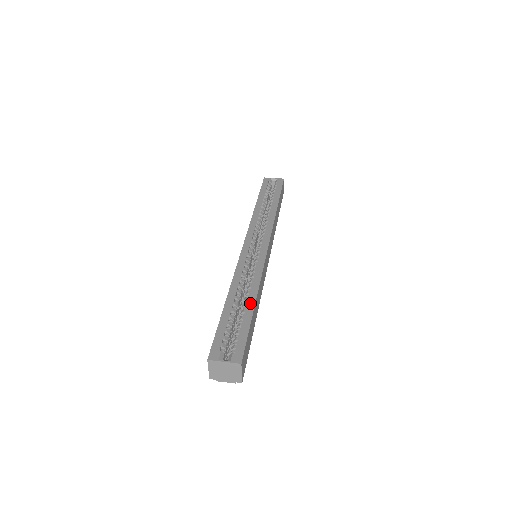
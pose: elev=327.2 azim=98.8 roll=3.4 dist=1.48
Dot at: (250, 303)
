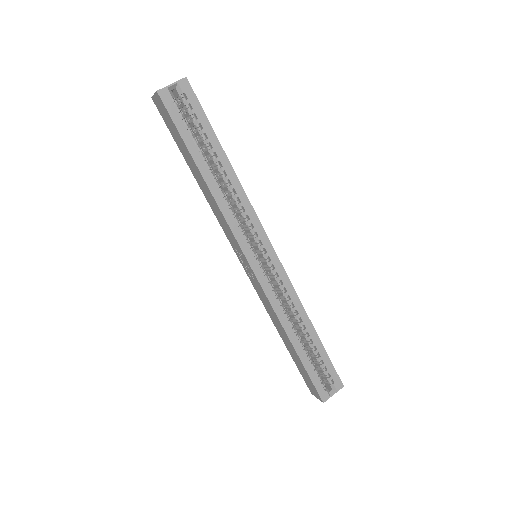
Dot at: (312, 334)
